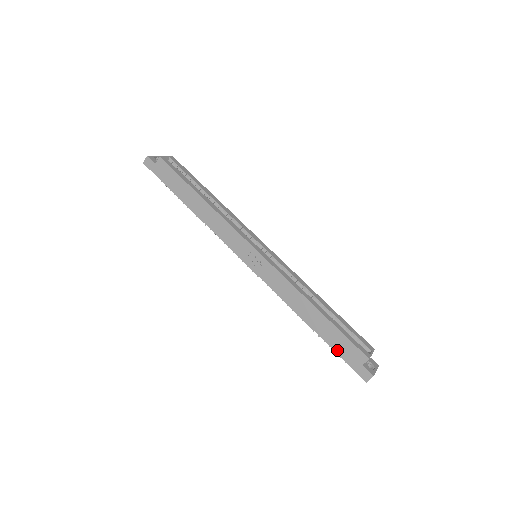
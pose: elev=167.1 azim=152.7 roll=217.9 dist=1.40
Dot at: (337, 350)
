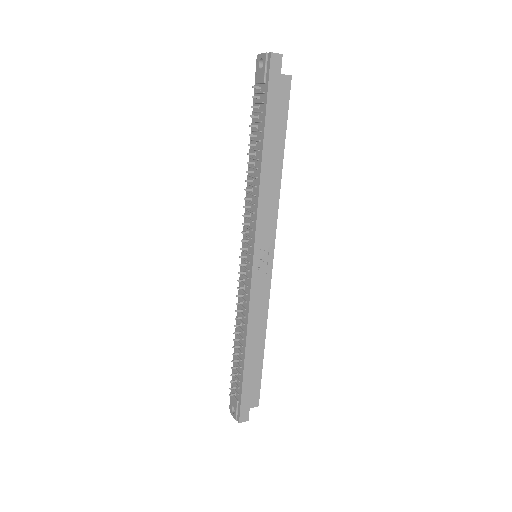
Dot at: (245, 386)
